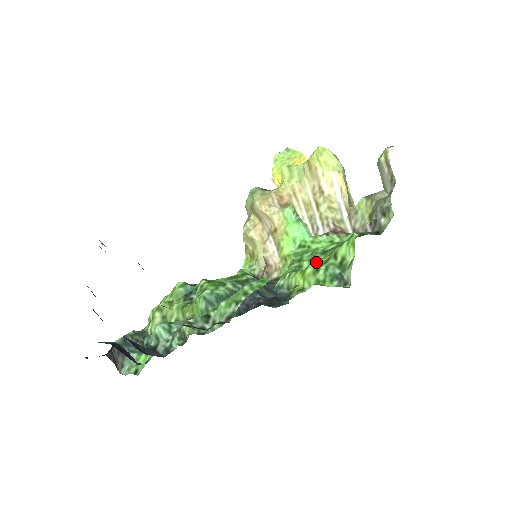
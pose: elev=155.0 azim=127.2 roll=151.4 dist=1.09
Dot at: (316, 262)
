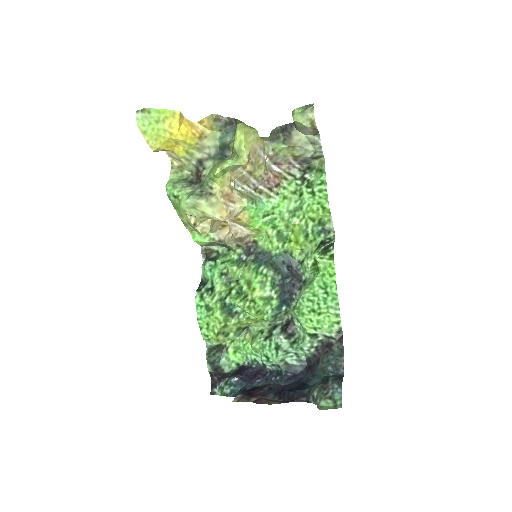
Dot at: (302, 232)
